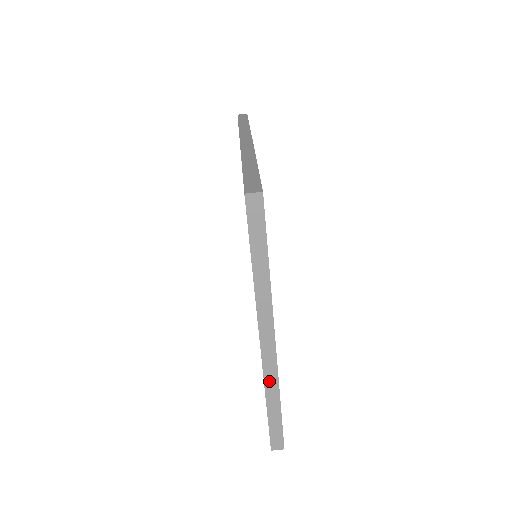
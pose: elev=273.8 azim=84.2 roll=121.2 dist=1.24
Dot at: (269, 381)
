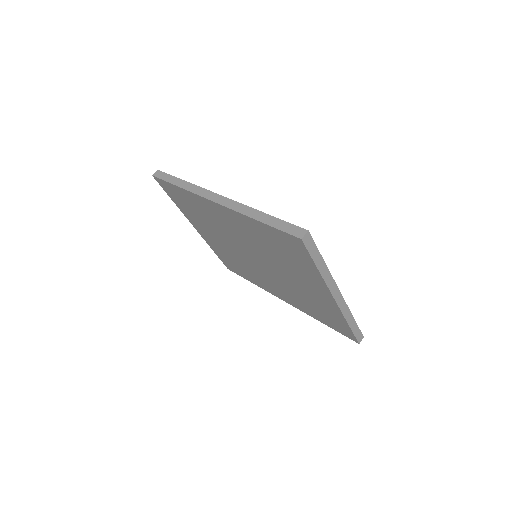
Dot at: (345, 313)
